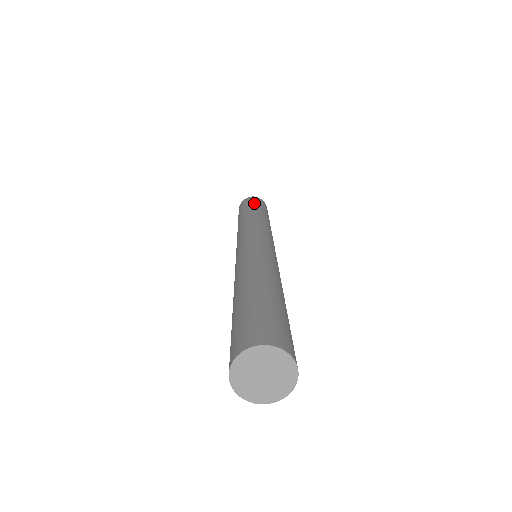
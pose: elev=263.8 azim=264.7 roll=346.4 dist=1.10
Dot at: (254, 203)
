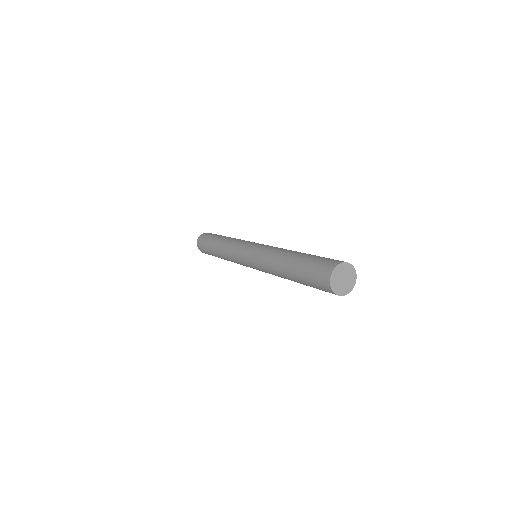
Dot at: (210, 237)
